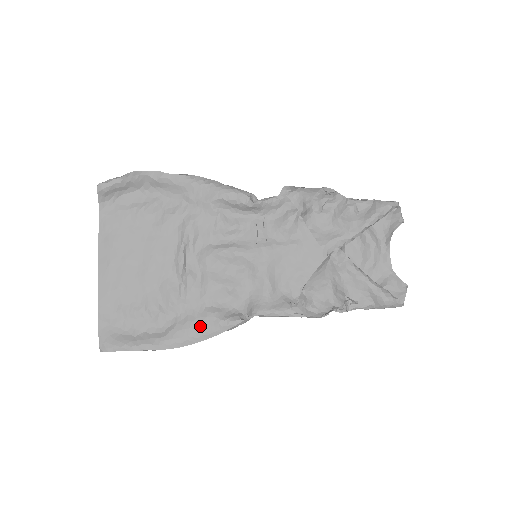
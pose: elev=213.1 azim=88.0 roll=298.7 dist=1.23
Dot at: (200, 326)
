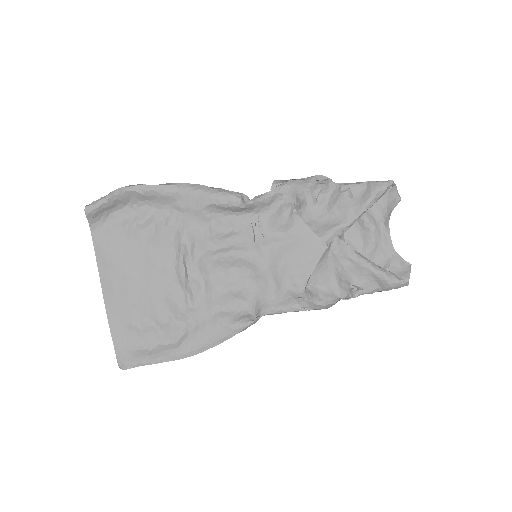
Dot at: (212, 332)
